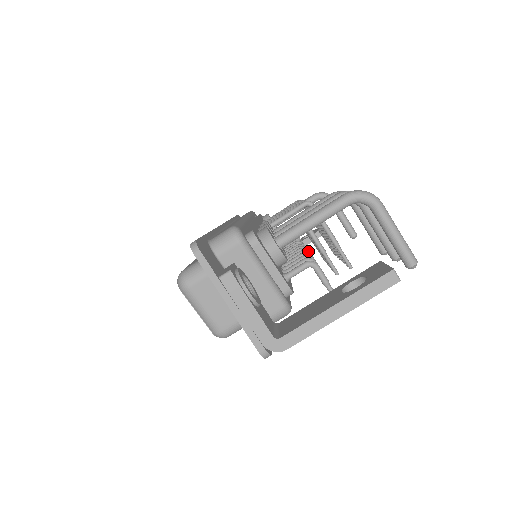
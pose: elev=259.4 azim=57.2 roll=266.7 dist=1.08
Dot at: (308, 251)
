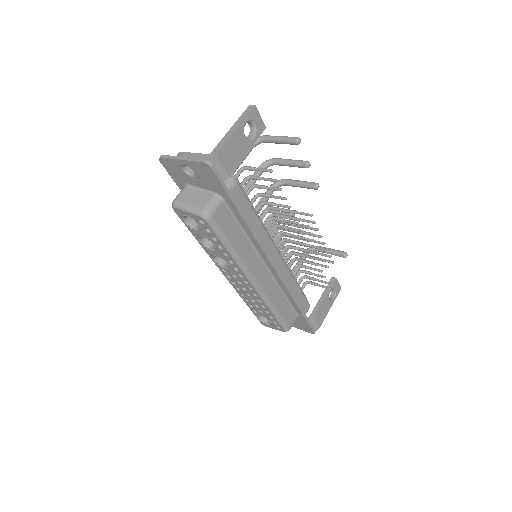
Dot at: (269, 209)
